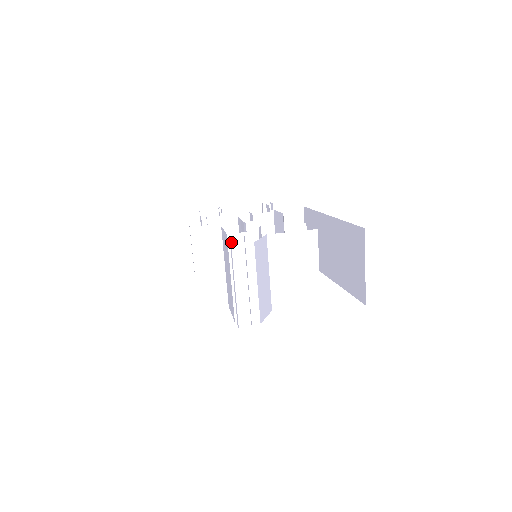
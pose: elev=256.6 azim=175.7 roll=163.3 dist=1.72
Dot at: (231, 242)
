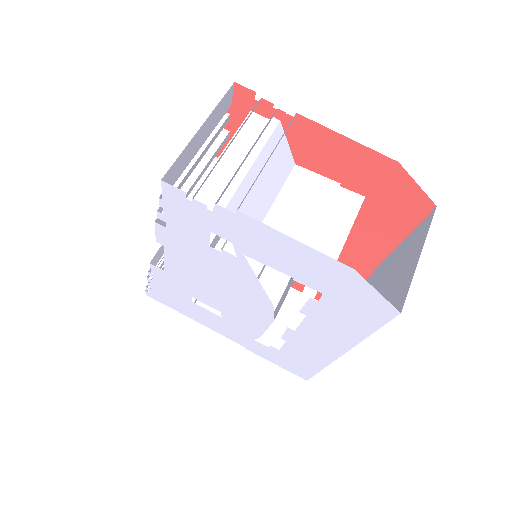
Dot at: (250, 121)
